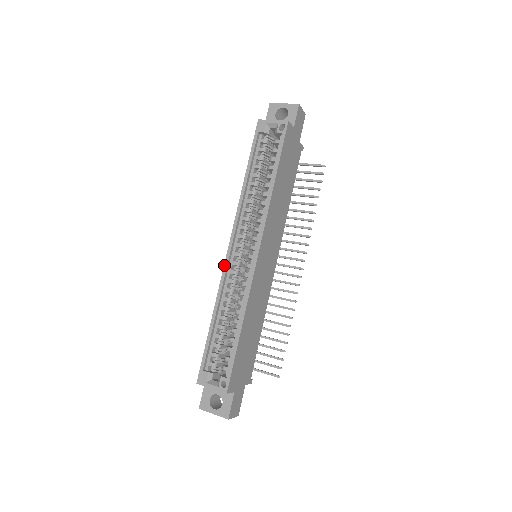
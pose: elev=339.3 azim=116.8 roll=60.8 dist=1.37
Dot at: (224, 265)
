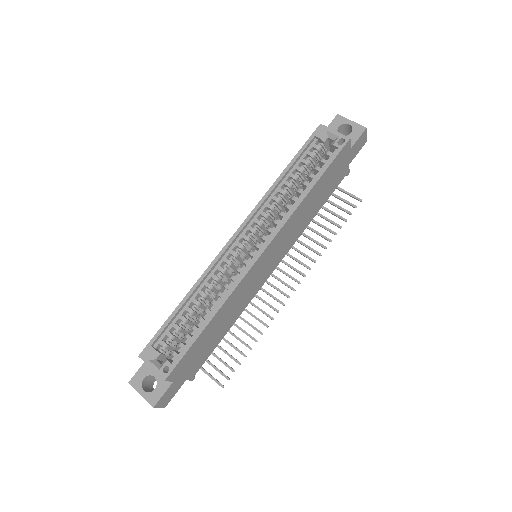
Dot at: (221, 250)
